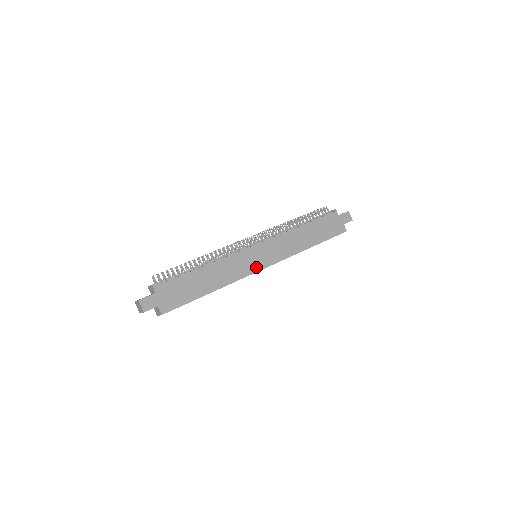
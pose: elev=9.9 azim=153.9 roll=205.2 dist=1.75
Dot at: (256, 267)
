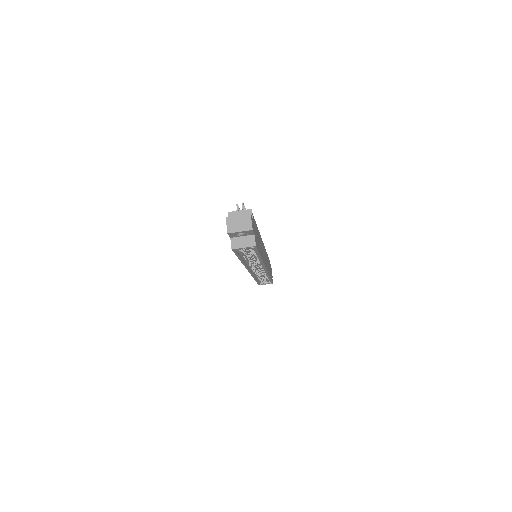
Dot at: (265, 263)
